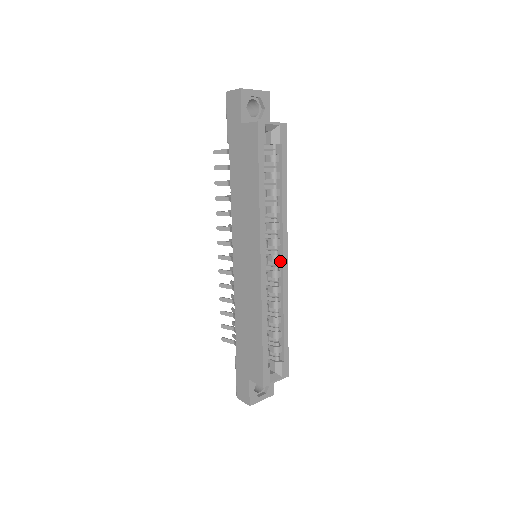
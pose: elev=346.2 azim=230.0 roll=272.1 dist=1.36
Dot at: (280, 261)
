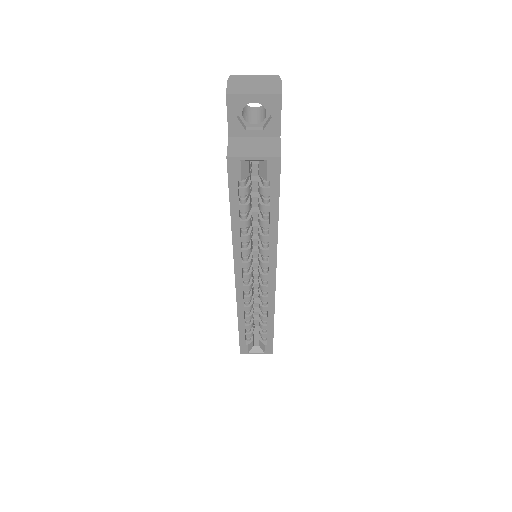
Dot at: (268, 279)
